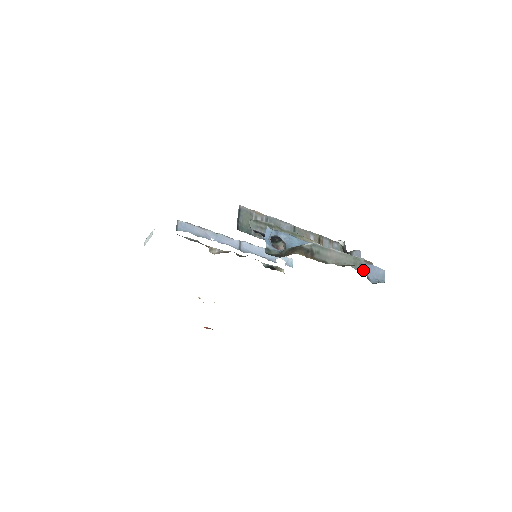
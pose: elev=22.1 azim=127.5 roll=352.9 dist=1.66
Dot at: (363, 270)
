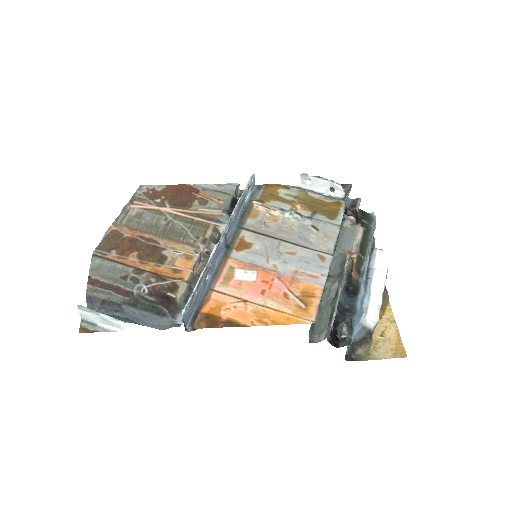
Dot at: occluded
